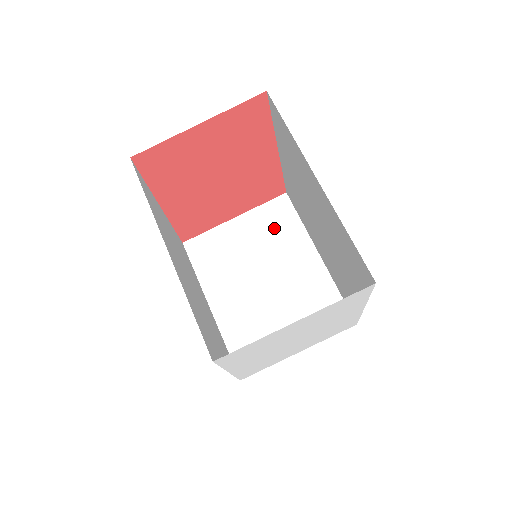
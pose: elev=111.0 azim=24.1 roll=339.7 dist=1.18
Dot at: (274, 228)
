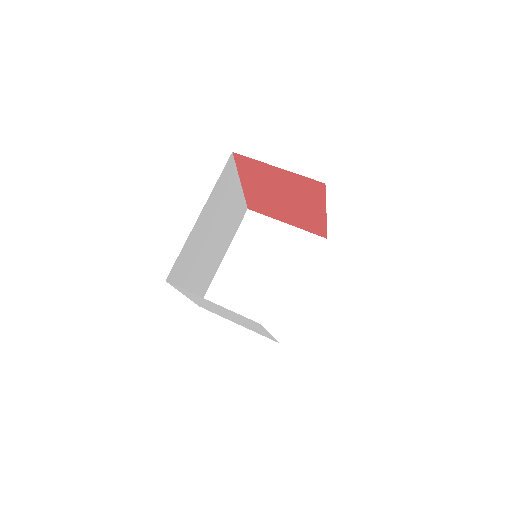
Dot at: (299, 251)
